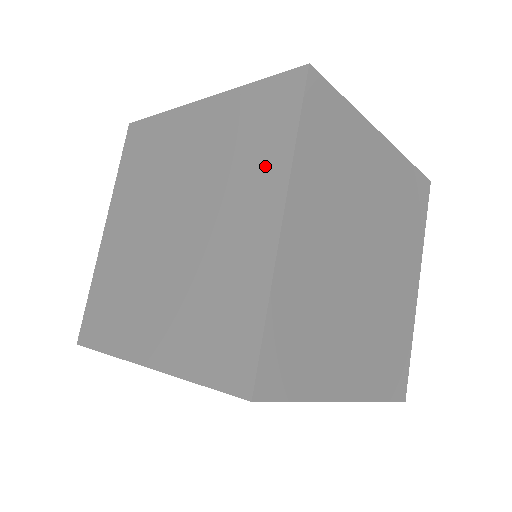
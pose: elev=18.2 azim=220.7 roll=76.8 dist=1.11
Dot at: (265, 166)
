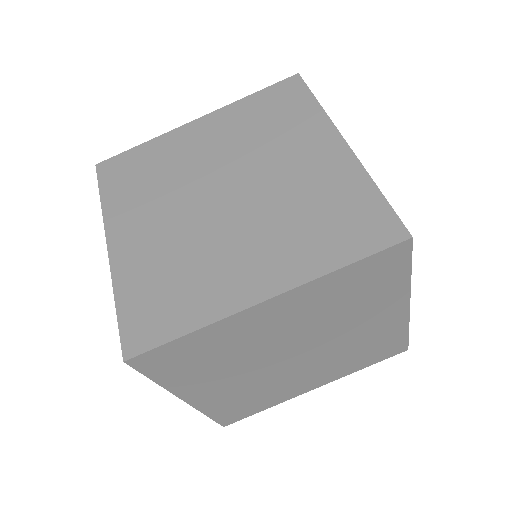
Dot at: (306, 253)
